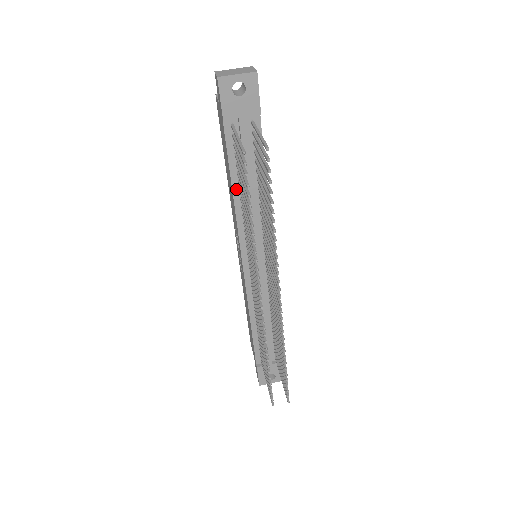
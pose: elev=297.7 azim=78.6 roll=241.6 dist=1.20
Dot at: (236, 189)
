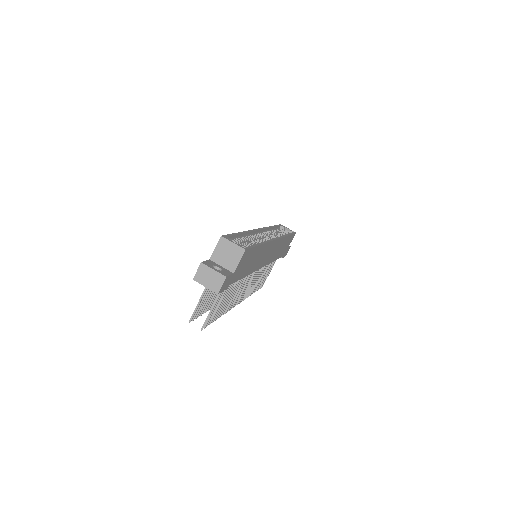
Dot at: occluded
